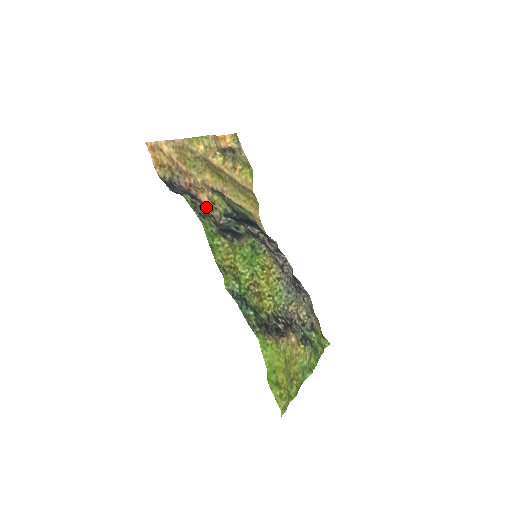
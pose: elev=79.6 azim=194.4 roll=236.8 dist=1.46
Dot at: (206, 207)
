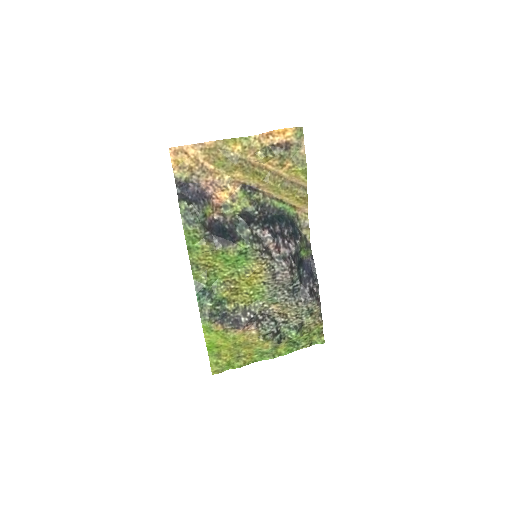
Dot at: (223, 203)
